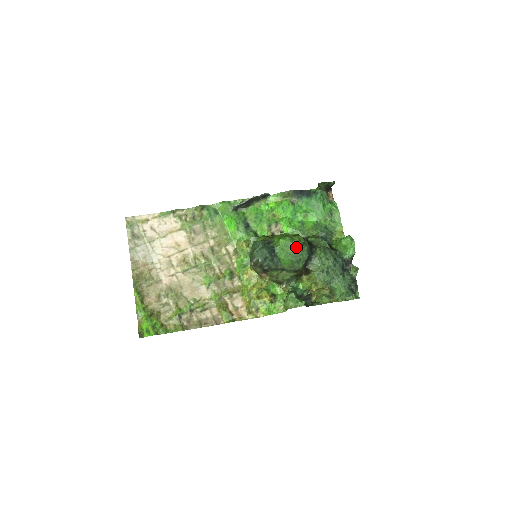
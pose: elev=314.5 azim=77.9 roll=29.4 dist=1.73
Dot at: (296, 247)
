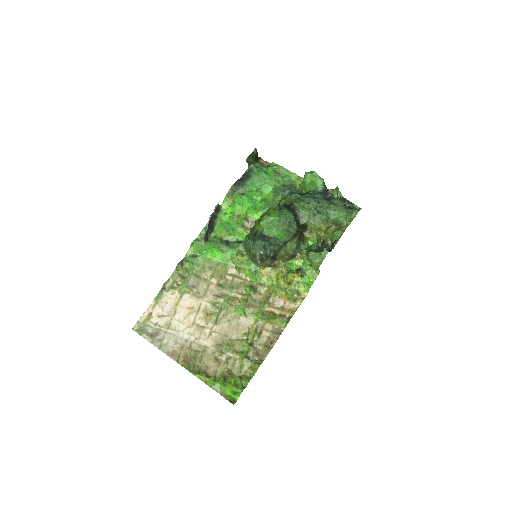
Dot at: (277, 216)
